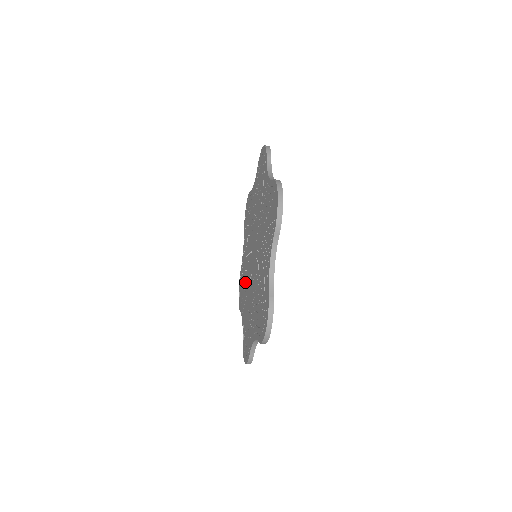
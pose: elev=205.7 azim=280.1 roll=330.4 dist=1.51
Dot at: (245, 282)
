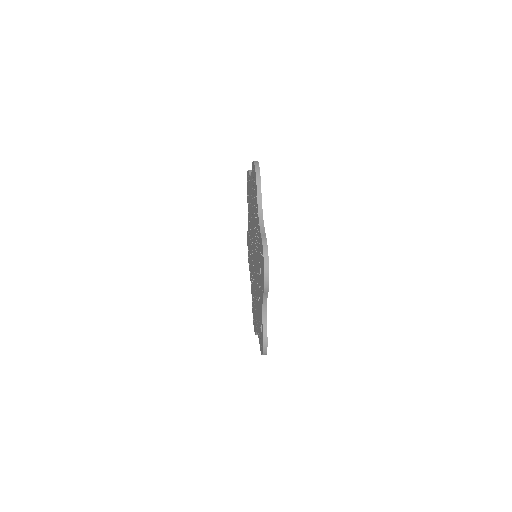
Dot at: (250, 217)
